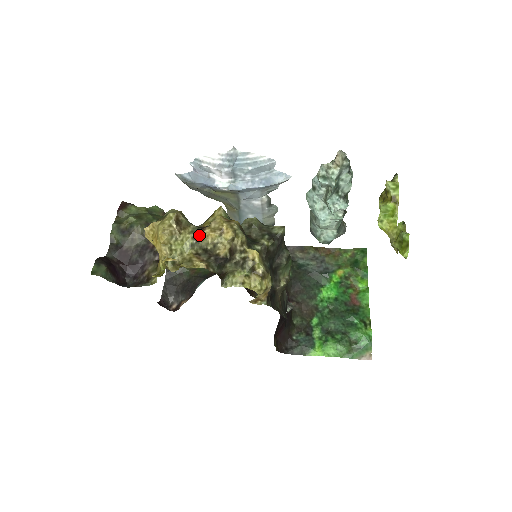
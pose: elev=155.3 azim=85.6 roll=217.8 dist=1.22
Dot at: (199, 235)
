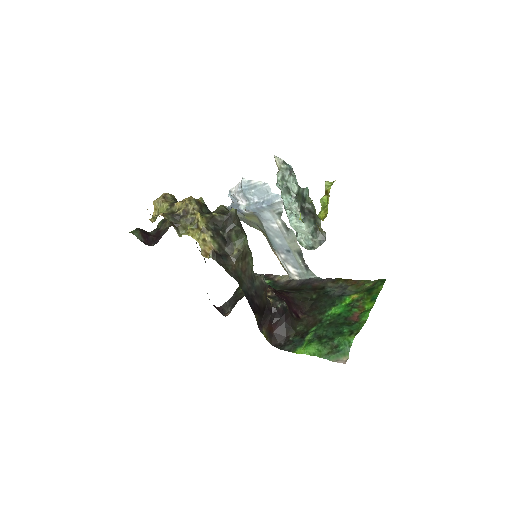
Dot at: (173, 204)
